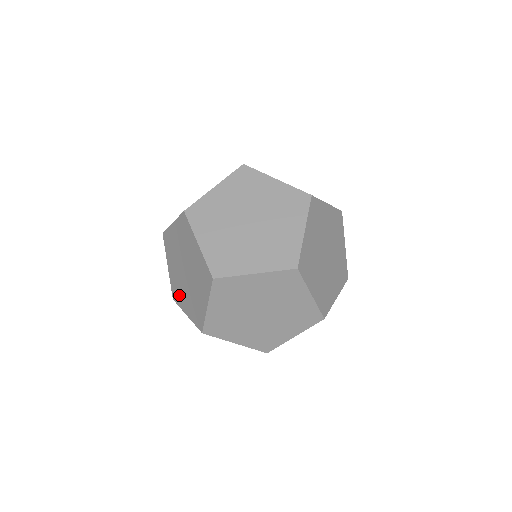
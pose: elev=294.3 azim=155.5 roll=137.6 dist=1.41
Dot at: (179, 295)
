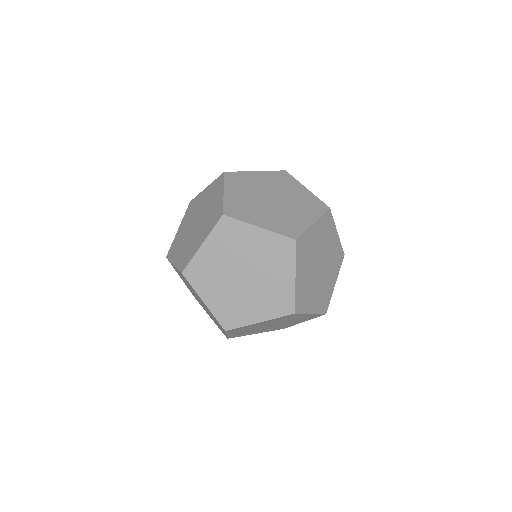
Dot at: (189, 213)
